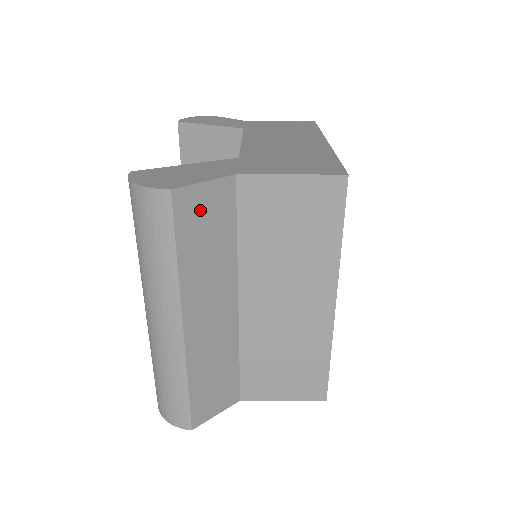
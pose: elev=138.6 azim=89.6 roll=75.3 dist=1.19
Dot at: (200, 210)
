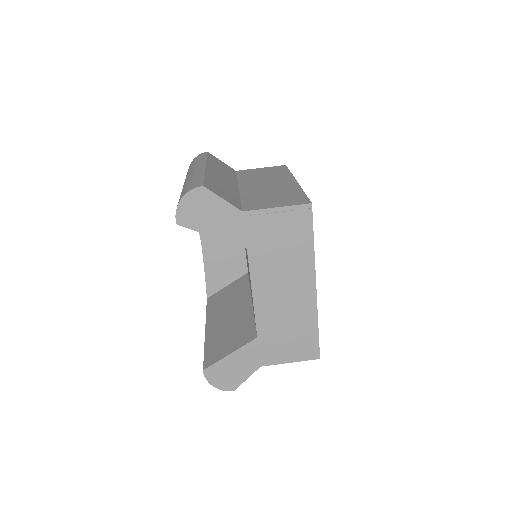
Dot at: occluded
